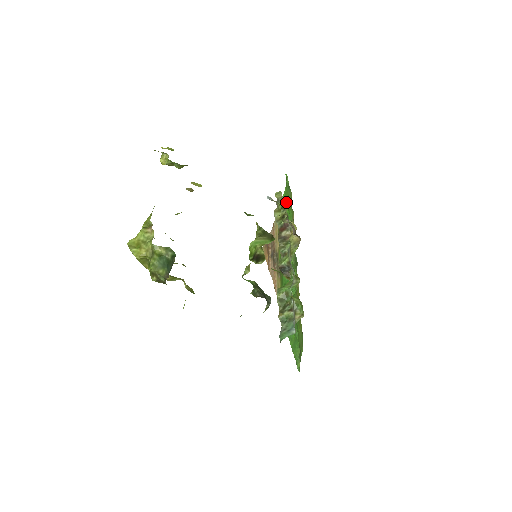
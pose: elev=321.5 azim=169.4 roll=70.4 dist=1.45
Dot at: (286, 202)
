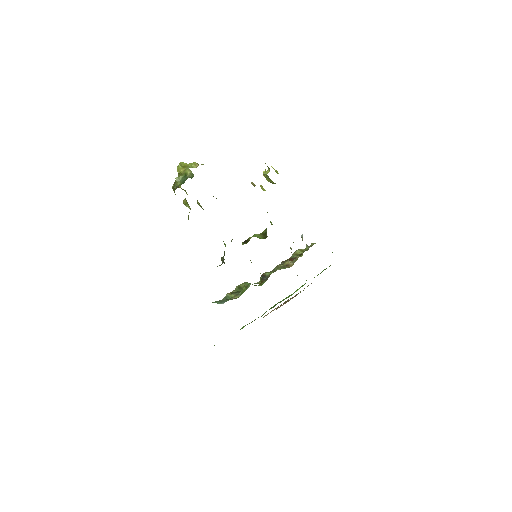
Dot at: occluded
